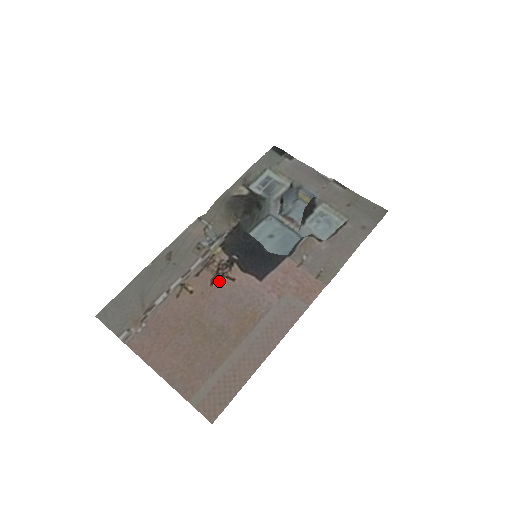
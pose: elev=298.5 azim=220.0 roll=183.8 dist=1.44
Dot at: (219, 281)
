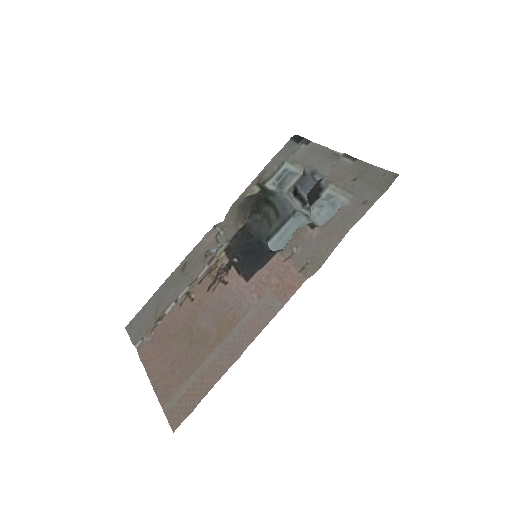
Dot at: (214, 286)
